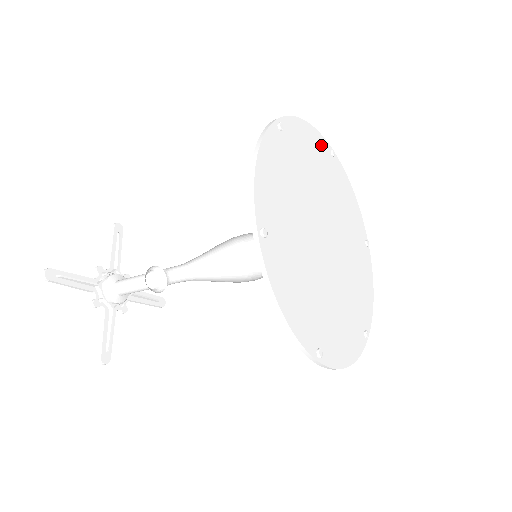
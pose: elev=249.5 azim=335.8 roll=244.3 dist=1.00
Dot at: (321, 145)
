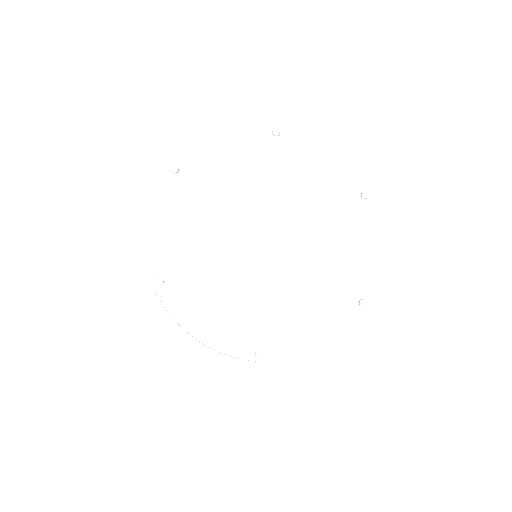
Dot at: (252, 138)
